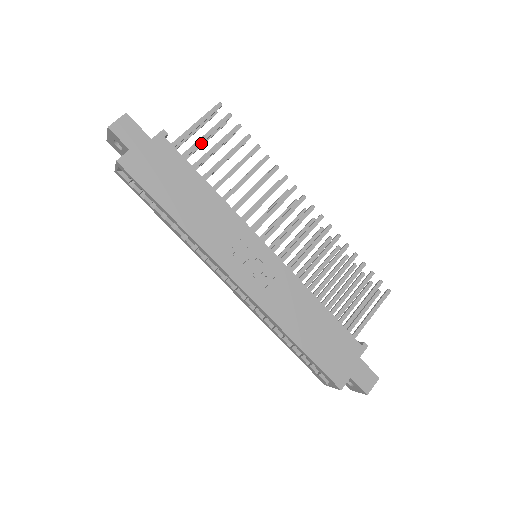
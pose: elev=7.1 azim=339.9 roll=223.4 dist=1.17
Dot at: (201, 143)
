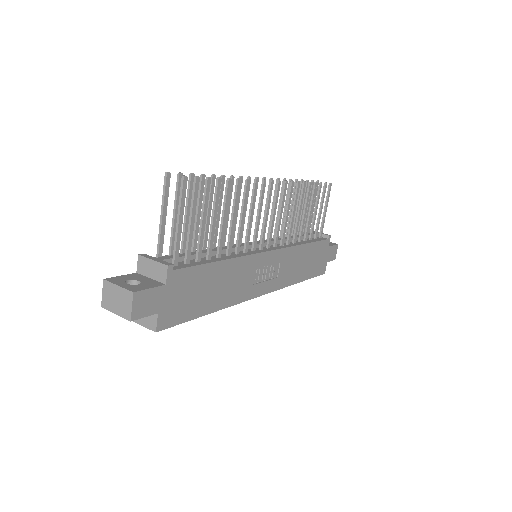
Dot at: occluded
